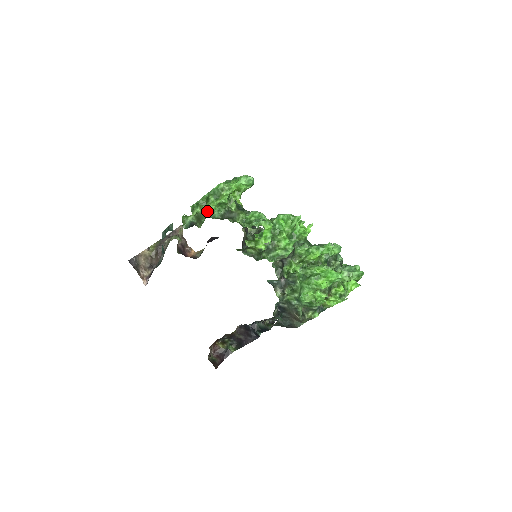
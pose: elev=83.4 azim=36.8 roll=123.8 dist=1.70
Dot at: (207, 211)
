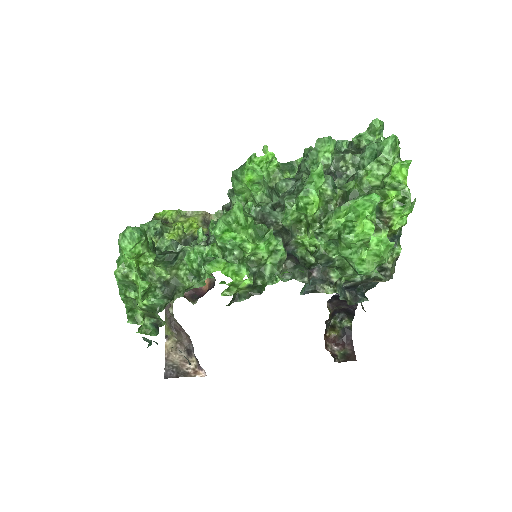
Dot at: occluded
